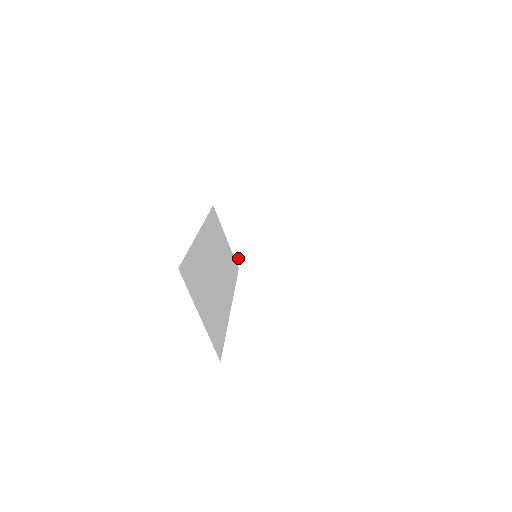
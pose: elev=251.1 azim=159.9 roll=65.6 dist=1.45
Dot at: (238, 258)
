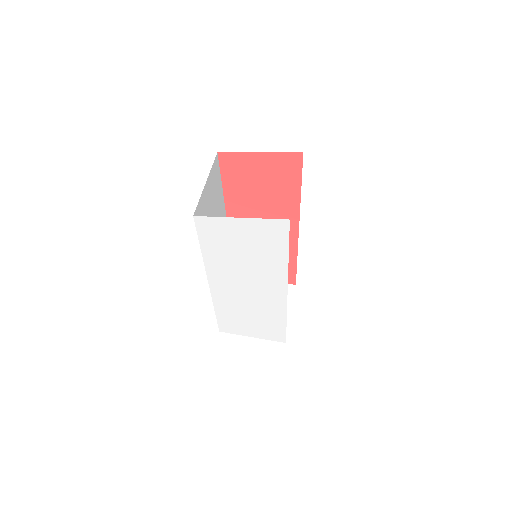
Dot at: occluded
